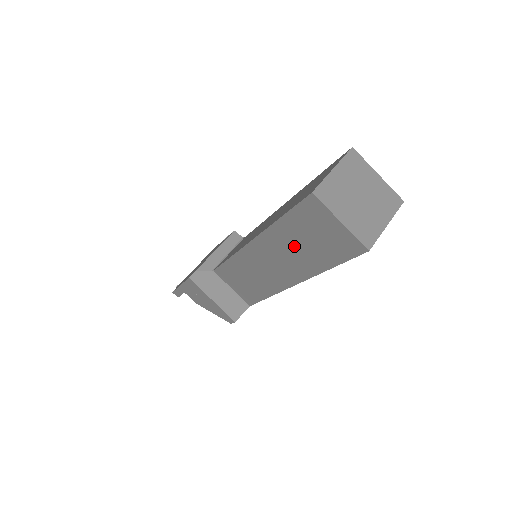
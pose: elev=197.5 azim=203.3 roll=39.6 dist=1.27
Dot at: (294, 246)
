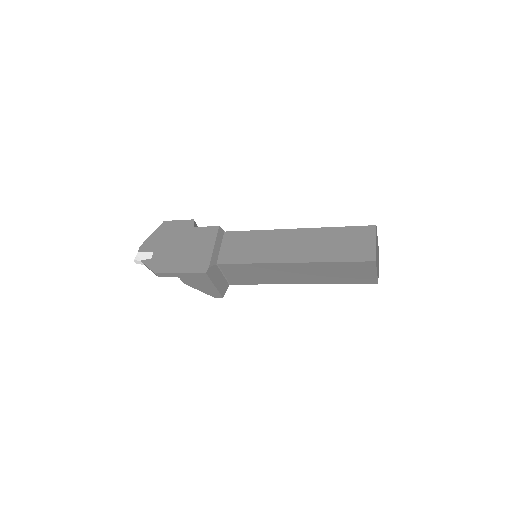
Dot at: (328, 272)
